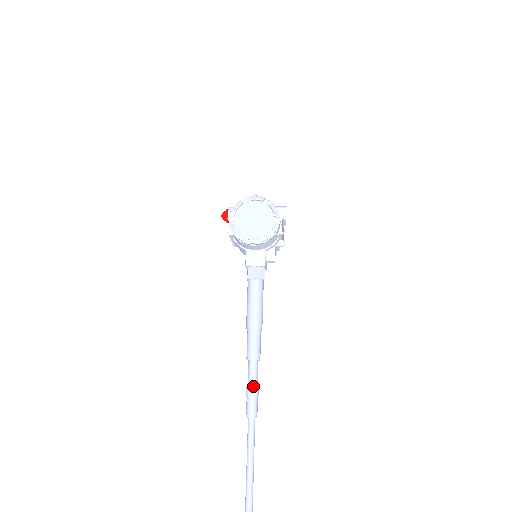
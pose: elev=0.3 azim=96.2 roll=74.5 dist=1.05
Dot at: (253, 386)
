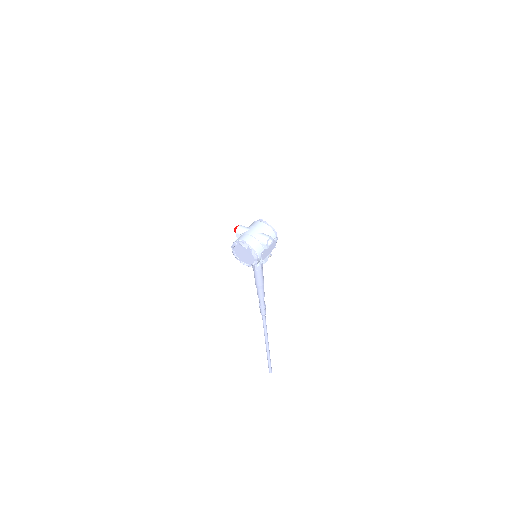
Dot at: (261, 307)
